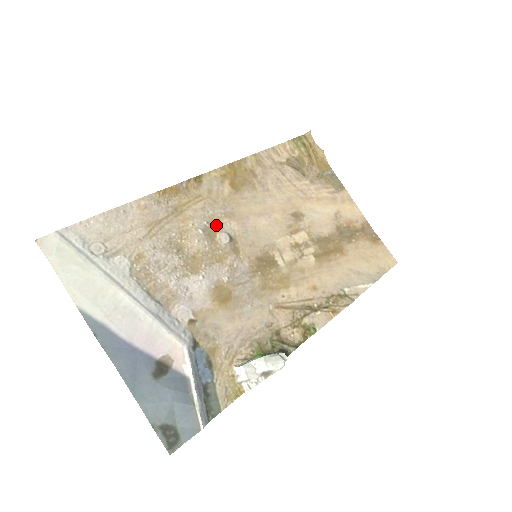
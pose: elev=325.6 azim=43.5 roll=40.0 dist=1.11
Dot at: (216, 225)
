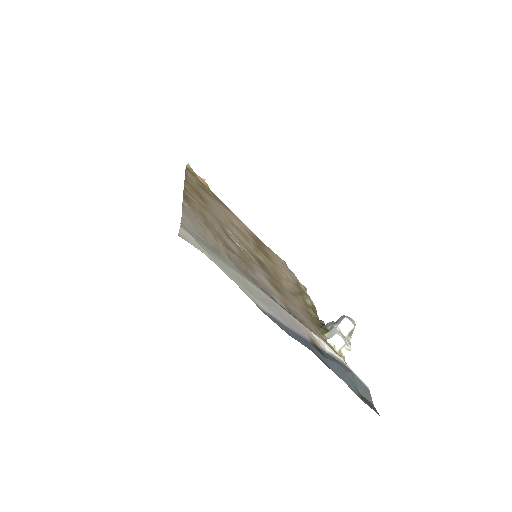
Dot at: (225, 231)
